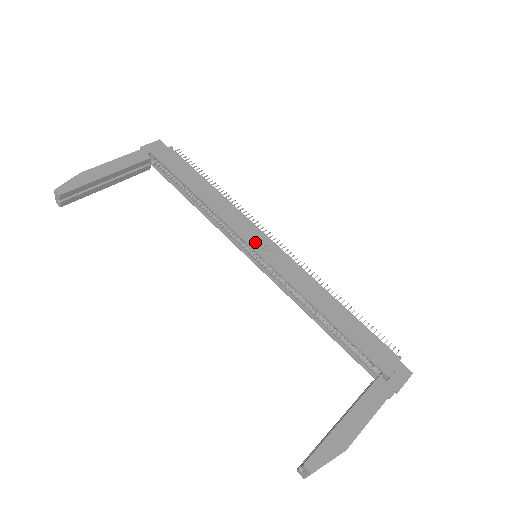
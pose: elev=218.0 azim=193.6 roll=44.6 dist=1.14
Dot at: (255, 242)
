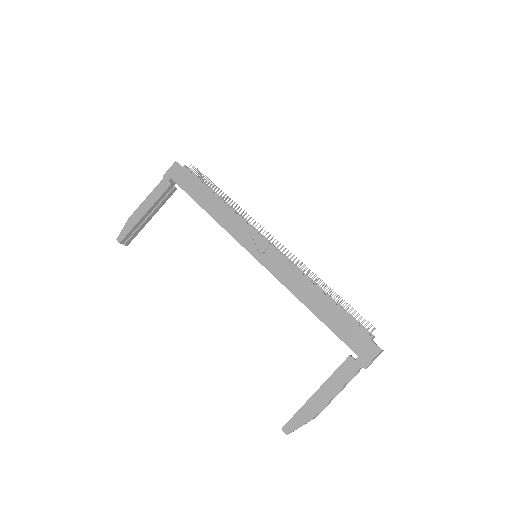
Dot at: (251, 246)
